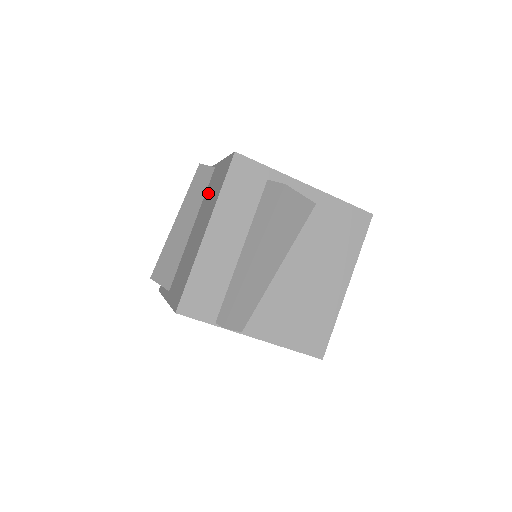
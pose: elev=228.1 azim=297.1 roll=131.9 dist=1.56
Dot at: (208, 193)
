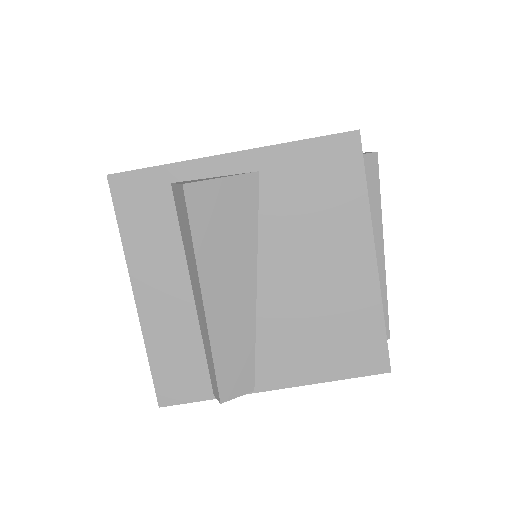
Dot at: occluded
